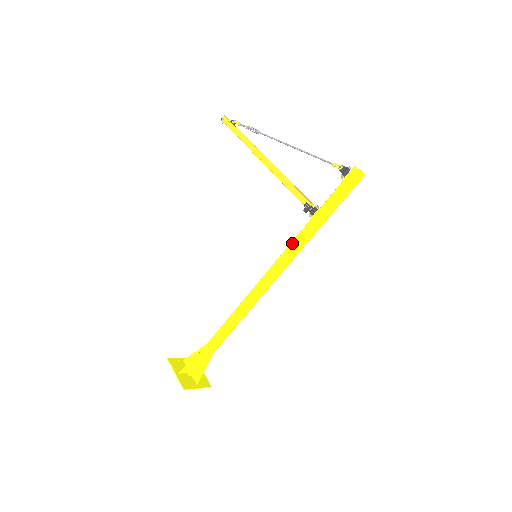
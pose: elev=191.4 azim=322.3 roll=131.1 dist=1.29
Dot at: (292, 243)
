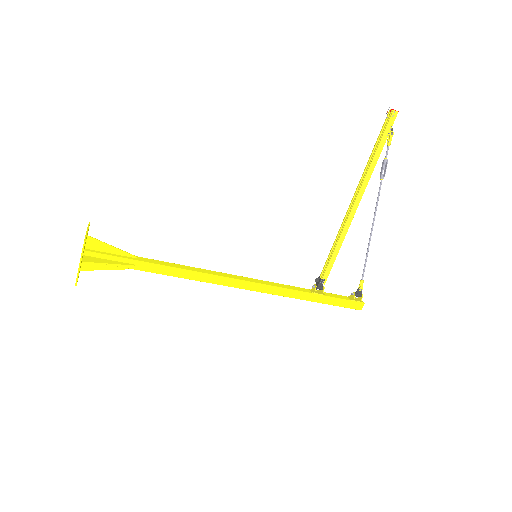
Dot at: (286, 290)
